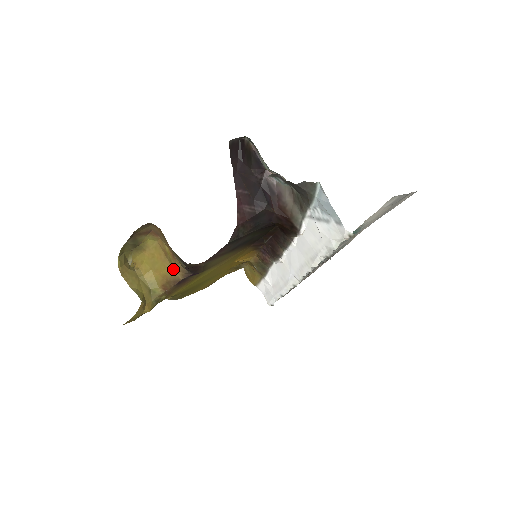
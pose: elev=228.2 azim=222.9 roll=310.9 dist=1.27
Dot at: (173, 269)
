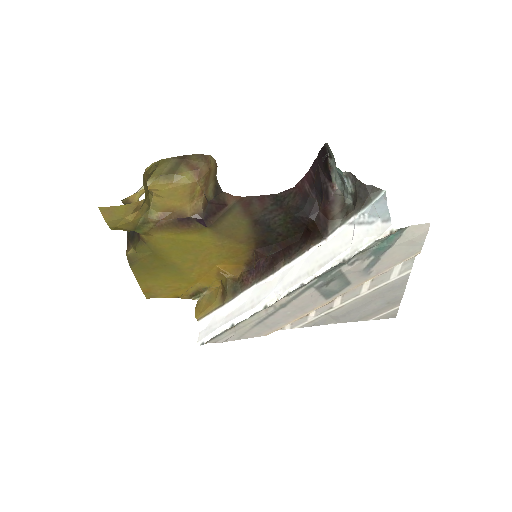
Dot at: (189, 205)
